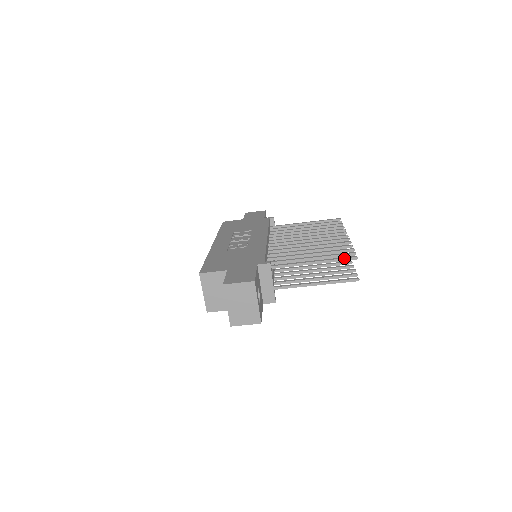
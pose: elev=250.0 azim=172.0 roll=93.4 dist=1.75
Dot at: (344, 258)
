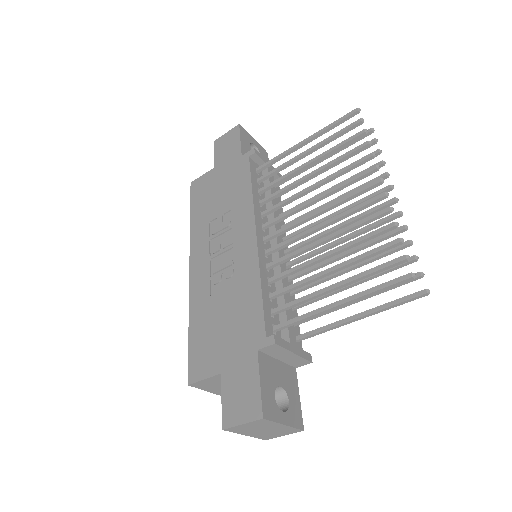
Dot at: (390, 285)
